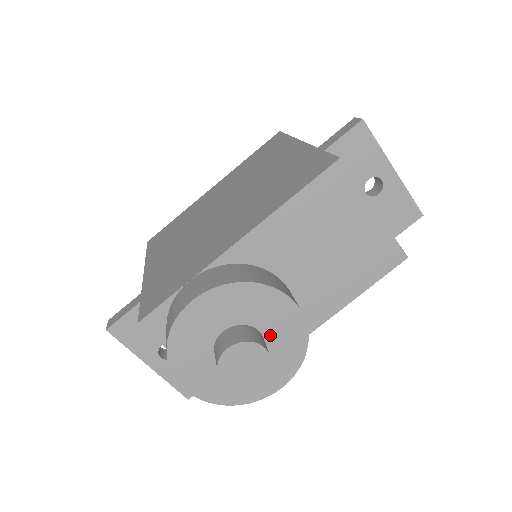
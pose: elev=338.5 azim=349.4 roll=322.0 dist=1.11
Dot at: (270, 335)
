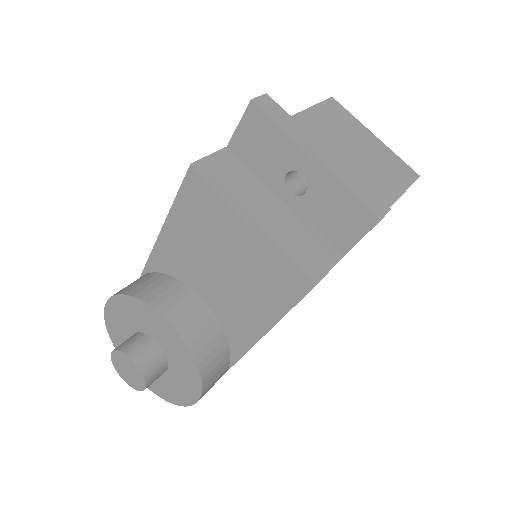
Dot at: (165, 348)
